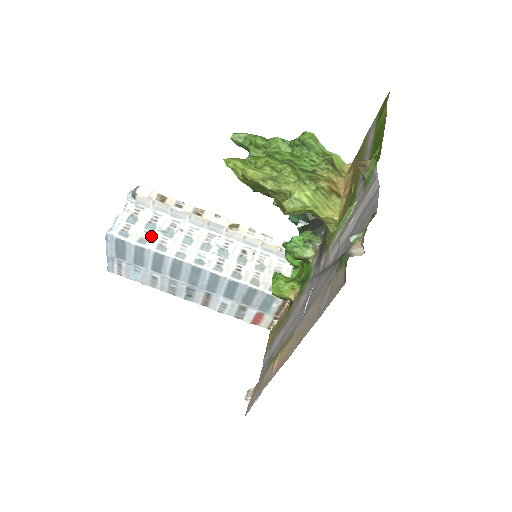
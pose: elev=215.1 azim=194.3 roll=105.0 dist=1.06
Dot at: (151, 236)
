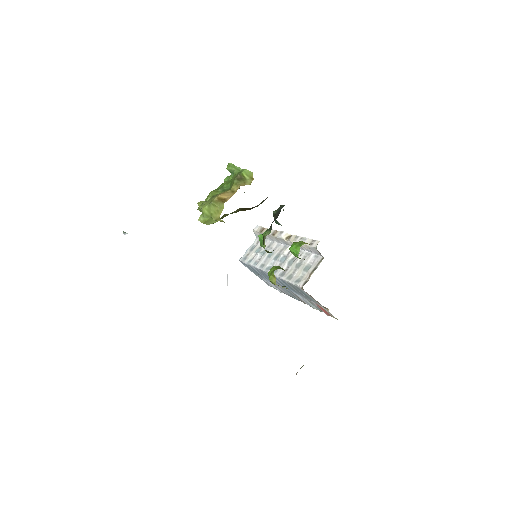
Dot at: (255, 257)
